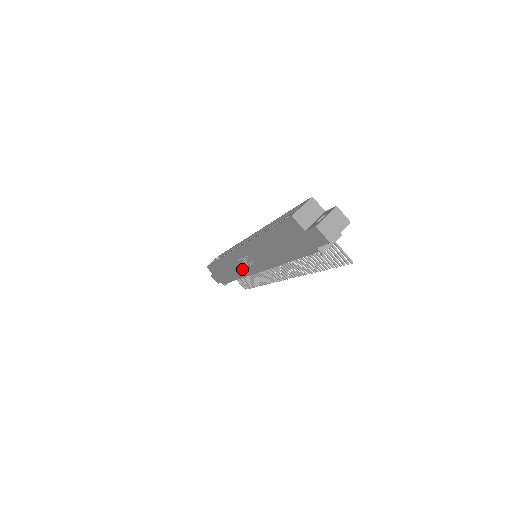
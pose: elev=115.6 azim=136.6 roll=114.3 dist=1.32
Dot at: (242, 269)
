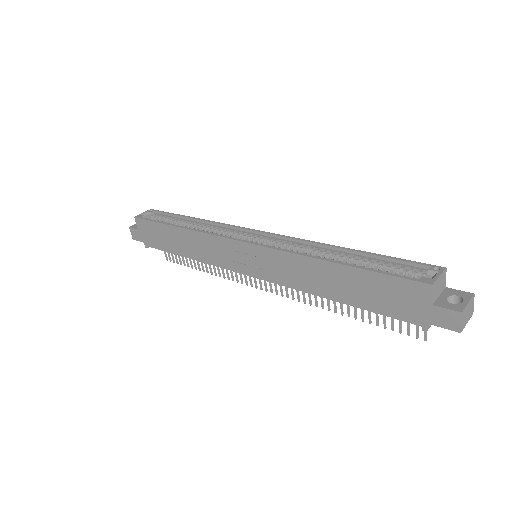
Dot at: (222, 259)
